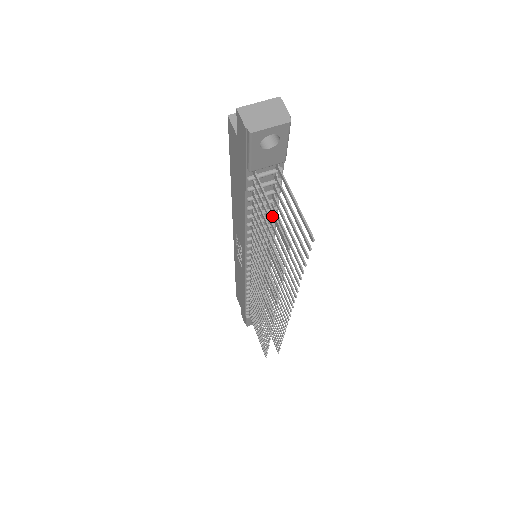
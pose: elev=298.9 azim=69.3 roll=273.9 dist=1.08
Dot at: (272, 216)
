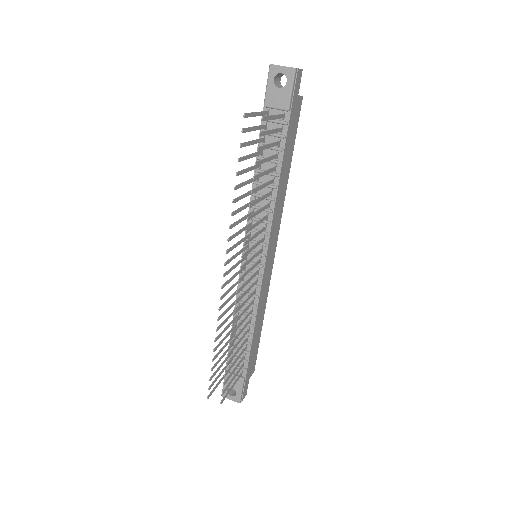
Dot at: (272, 180)
